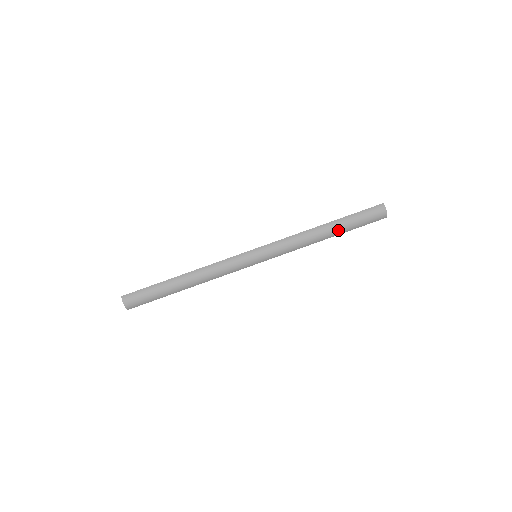
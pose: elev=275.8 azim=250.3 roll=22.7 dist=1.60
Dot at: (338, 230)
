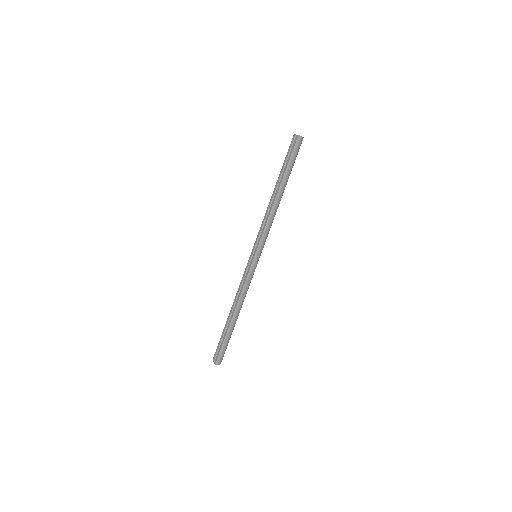
Dot at: occluded
